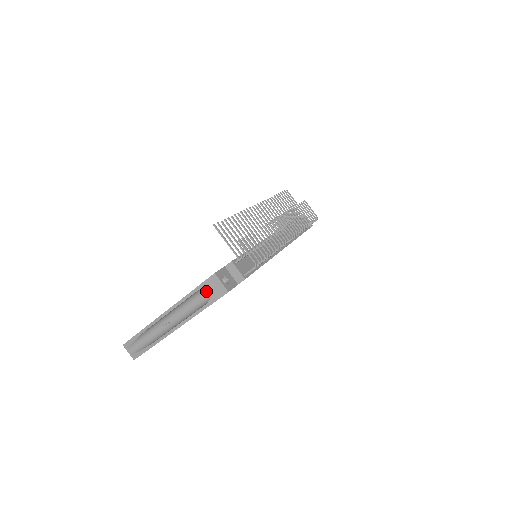
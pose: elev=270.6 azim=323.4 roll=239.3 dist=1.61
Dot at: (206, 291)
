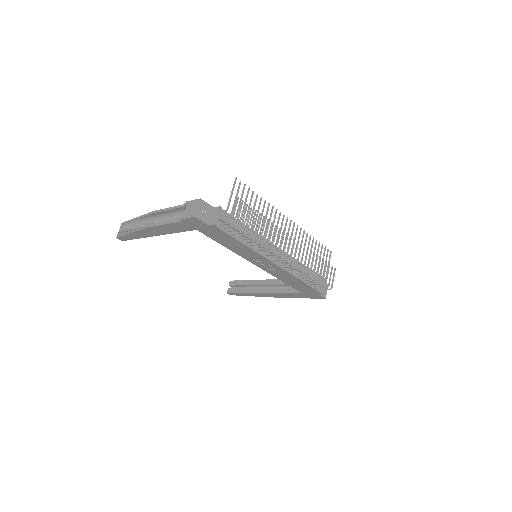
Dot at: (186, 208)
